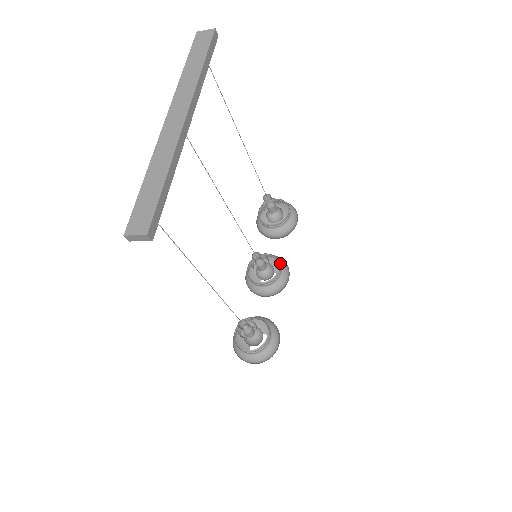
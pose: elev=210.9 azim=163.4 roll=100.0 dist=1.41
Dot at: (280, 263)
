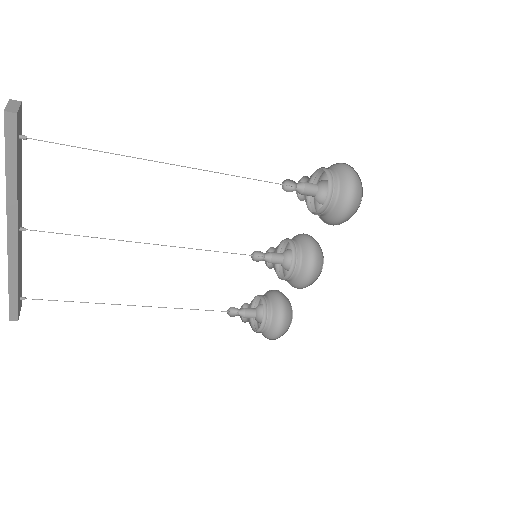
Dot at: (301, 263)
